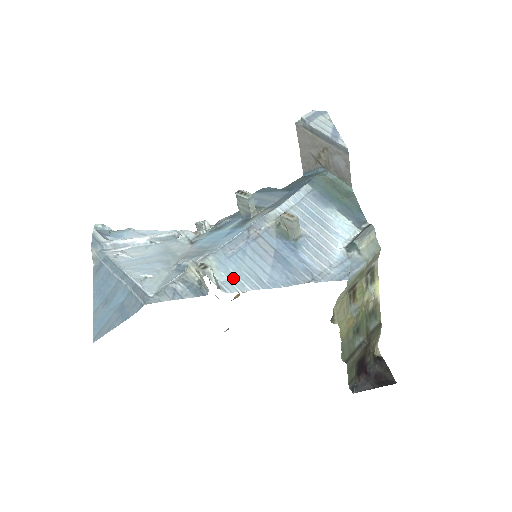
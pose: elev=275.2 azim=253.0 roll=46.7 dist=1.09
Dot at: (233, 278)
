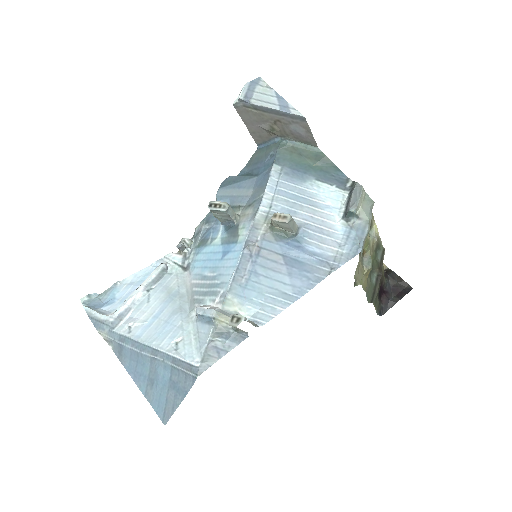
Dot at: (261, 306)
